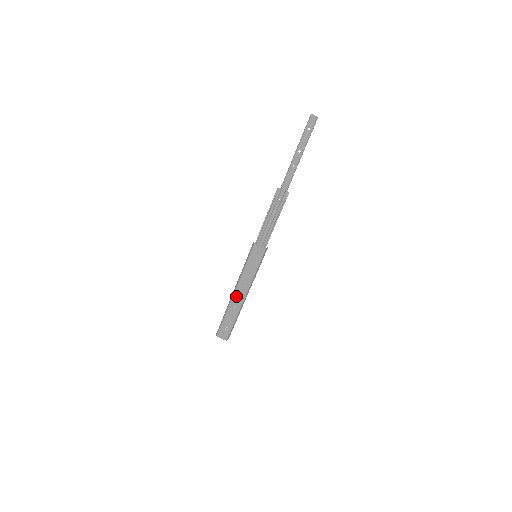
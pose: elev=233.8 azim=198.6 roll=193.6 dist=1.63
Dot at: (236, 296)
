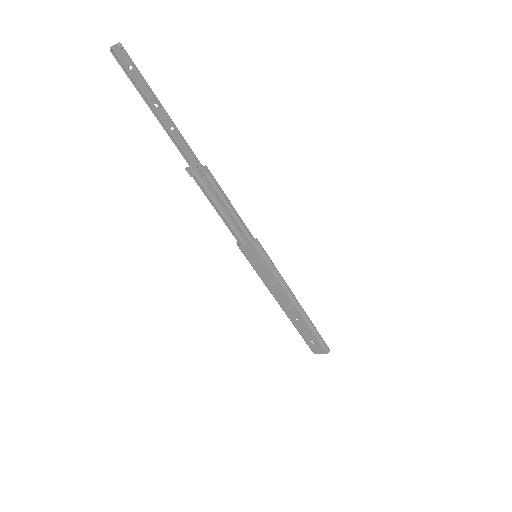
Dot at: (285, 308)
